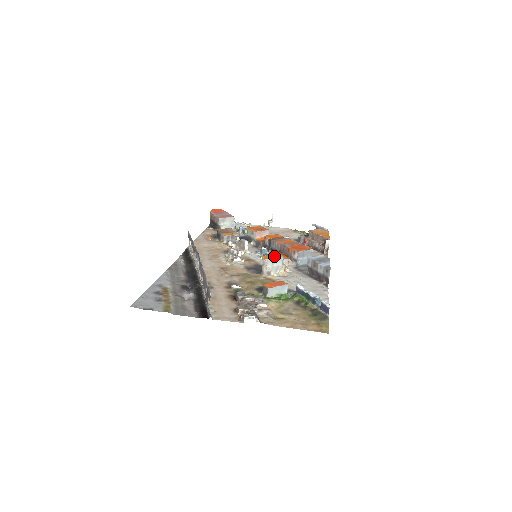
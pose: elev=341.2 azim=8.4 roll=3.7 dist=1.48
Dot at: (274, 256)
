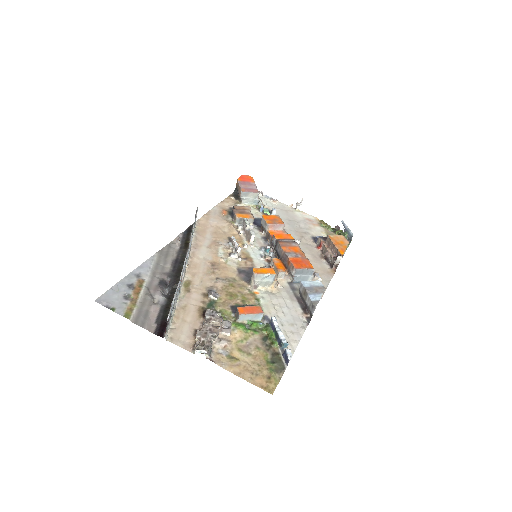
Dot at: (266, 271)
